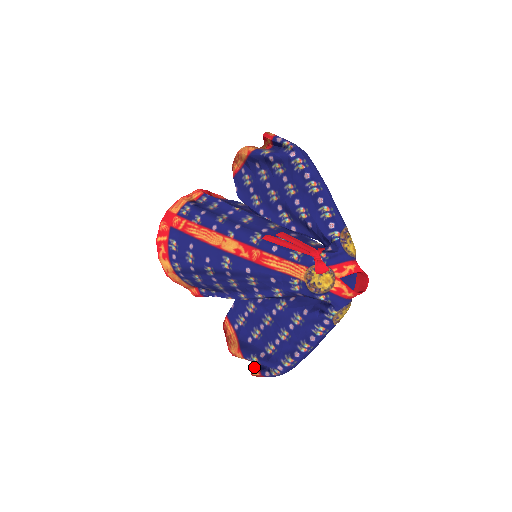
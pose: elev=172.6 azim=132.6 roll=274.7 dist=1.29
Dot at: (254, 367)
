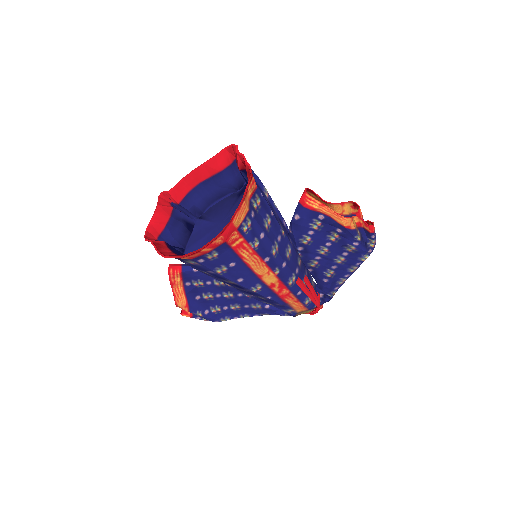
Dot at: (187, 311)
